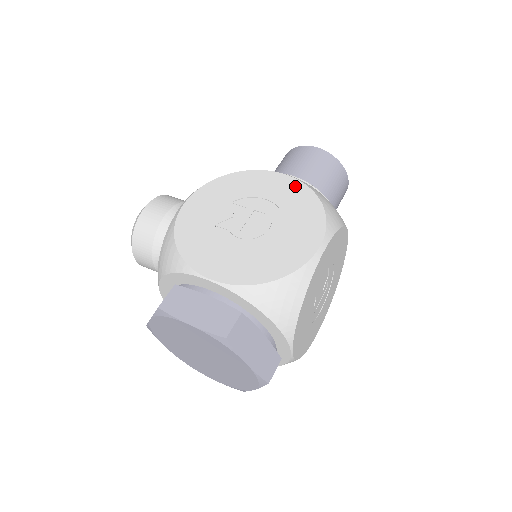
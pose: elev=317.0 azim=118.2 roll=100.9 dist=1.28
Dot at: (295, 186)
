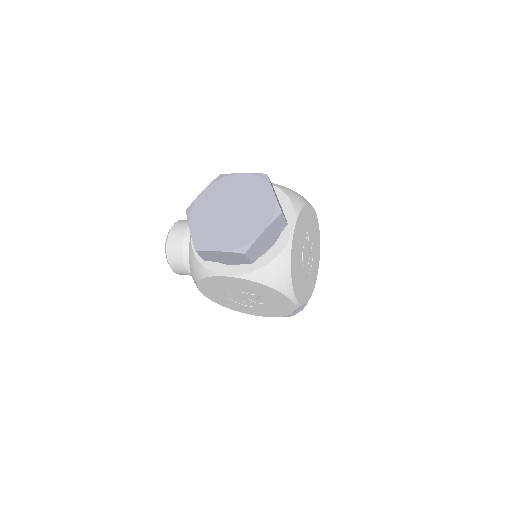
Dot at: occluded
